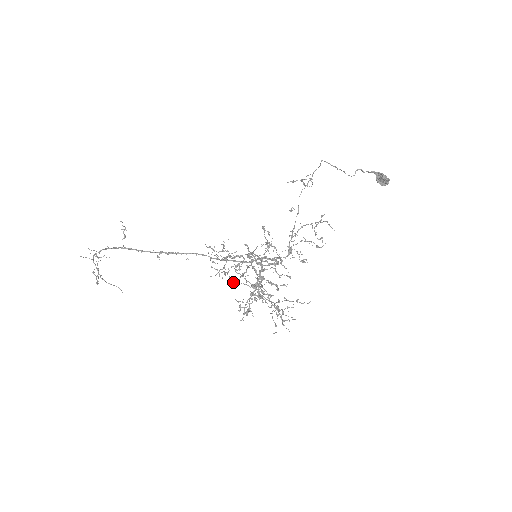
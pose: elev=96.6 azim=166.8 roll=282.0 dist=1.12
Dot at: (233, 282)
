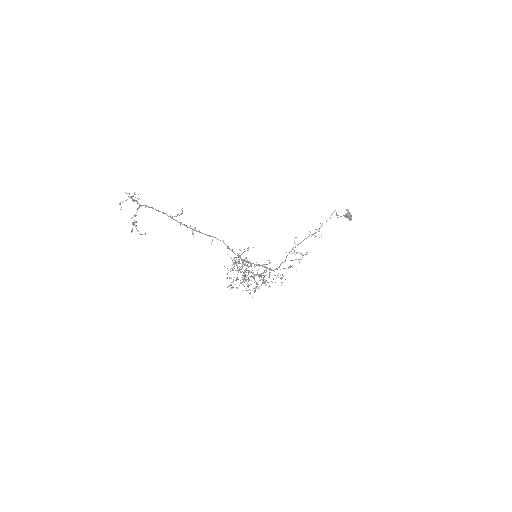
Dot at: (237, 278)
